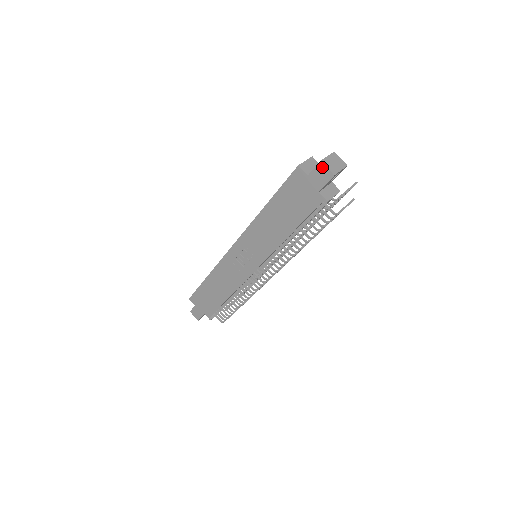
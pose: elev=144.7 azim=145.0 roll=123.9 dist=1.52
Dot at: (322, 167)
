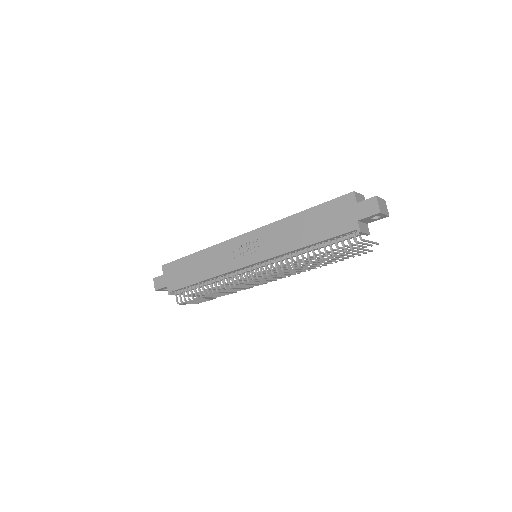
Dot at: (374, 201)
